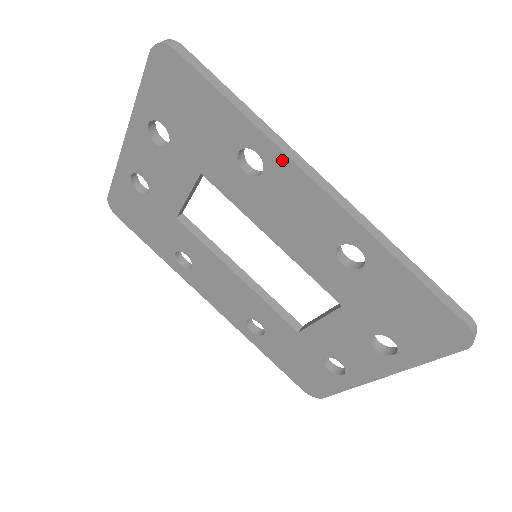
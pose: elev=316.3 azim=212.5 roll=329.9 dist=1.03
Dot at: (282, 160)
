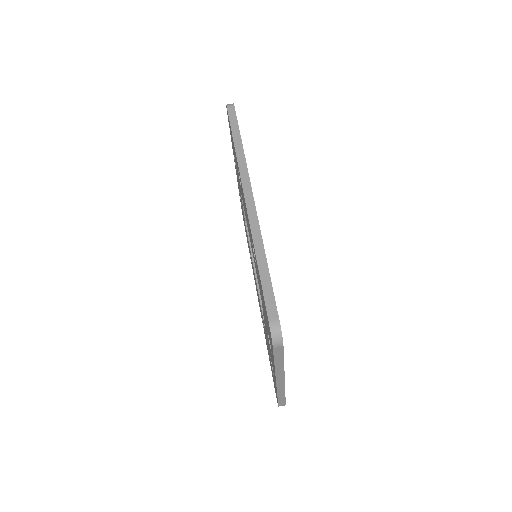
Dot at: occluded
